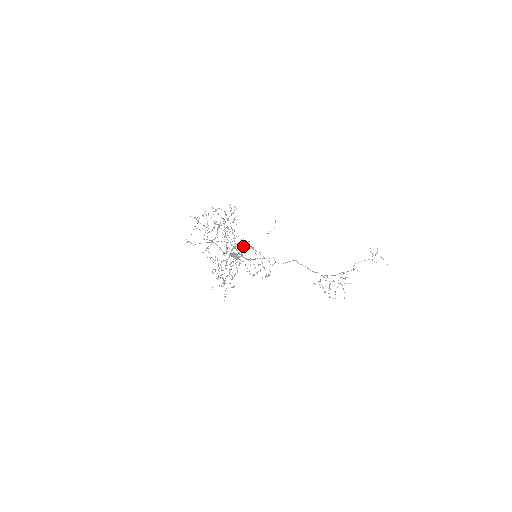
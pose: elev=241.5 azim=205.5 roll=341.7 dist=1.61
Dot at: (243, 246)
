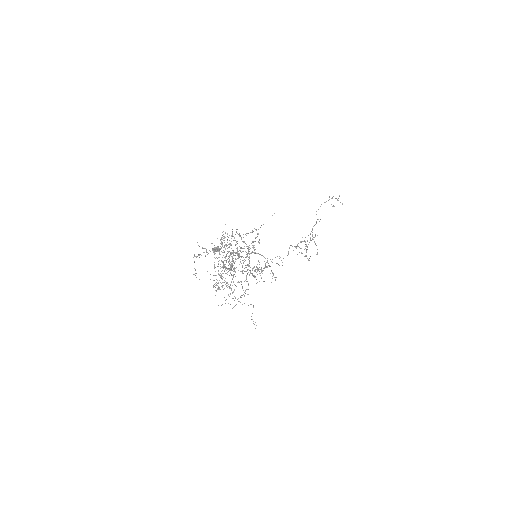
Dot at: occluded
